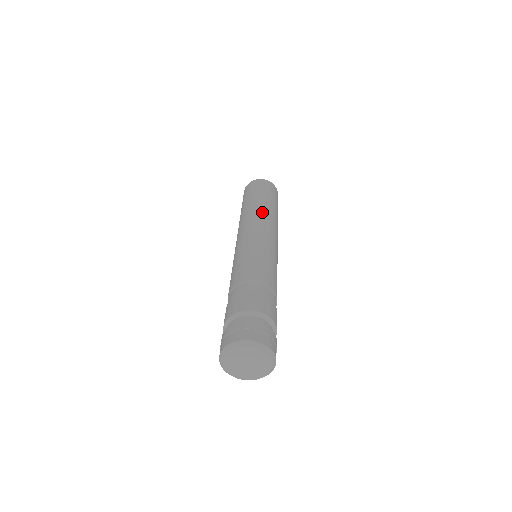
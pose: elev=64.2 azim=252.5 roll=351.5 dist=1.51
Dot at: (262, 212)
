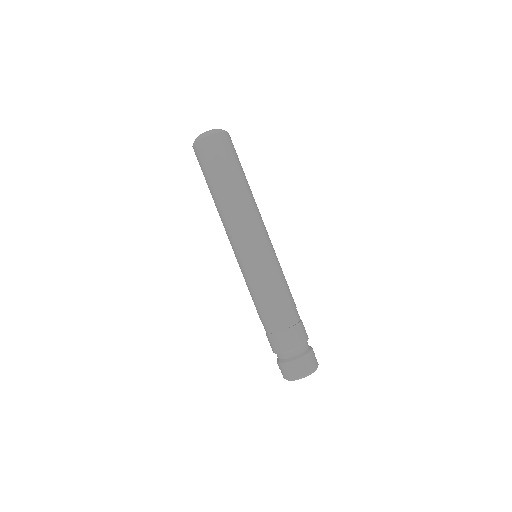
Dot at: (228, 215)
